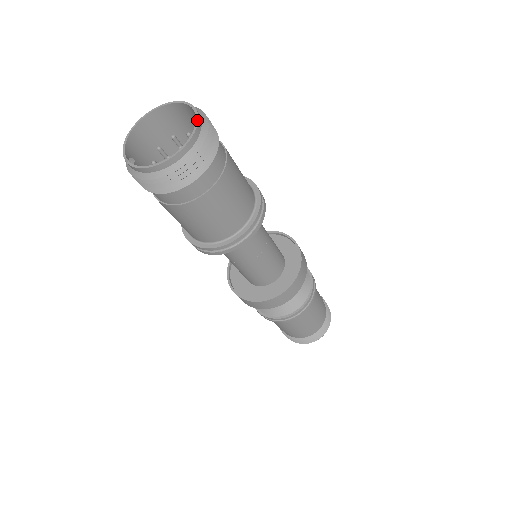
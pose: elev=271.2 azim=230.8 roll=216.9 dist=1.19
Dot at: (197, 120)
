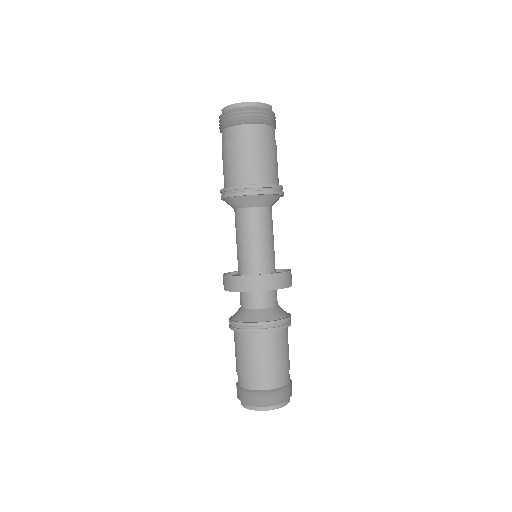
Dot at: (268, 104)
